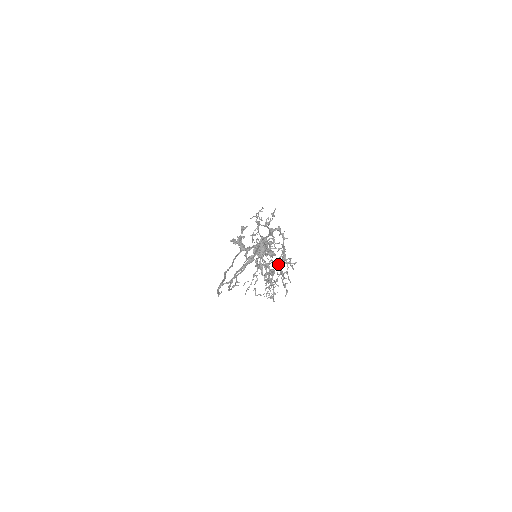
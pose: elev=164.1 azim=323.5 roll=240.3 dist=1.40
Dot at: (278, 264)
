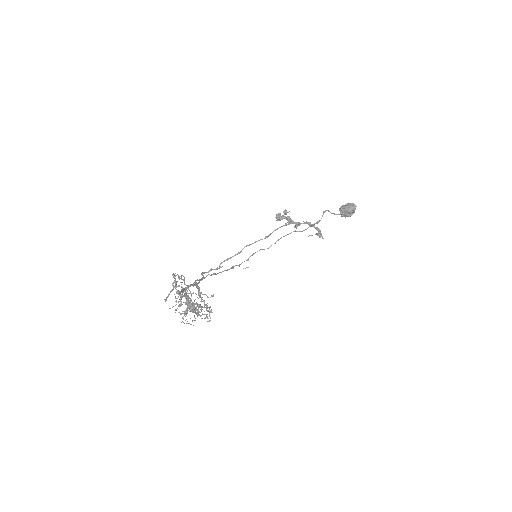
Dot at: (190, 309)
